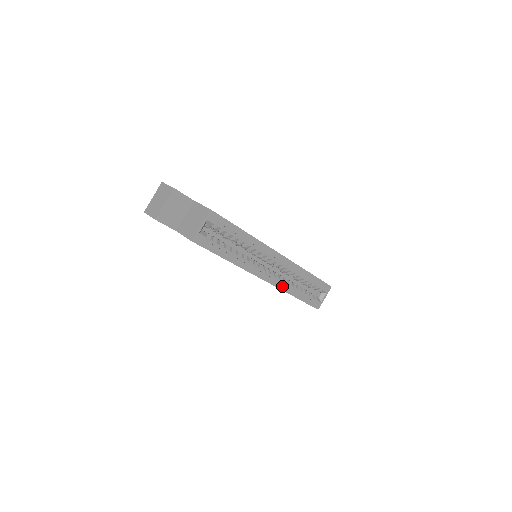
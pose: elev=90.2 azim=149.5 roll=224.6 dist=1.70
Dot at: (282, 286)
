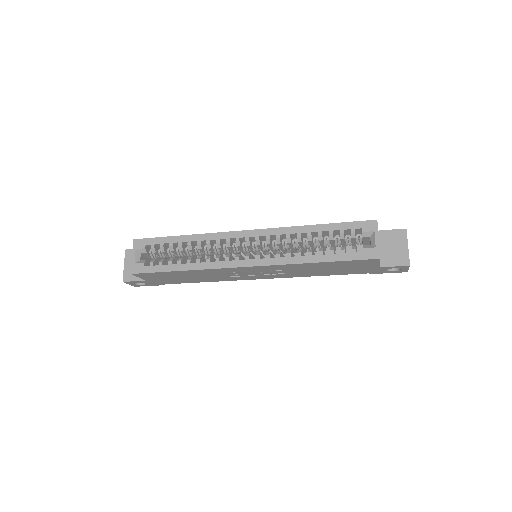
Dot at: (280, 260)
